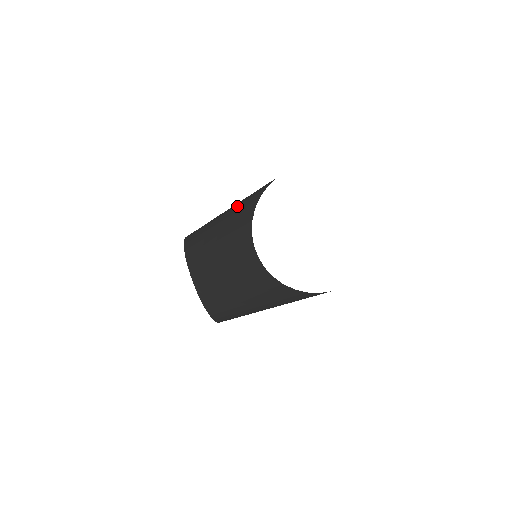
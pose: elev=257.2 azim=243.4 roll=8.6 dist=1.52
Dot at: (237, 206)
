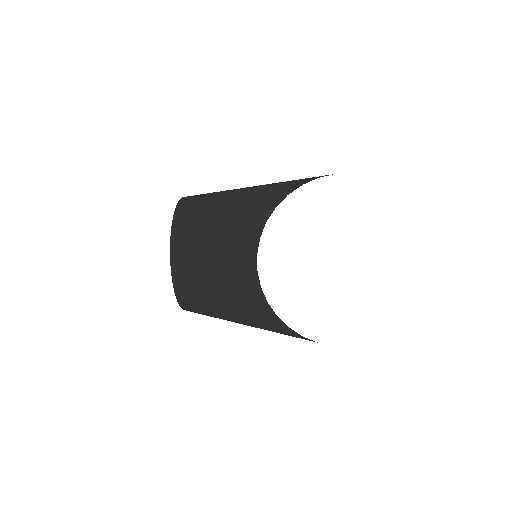
Dot at: (254, 191)
